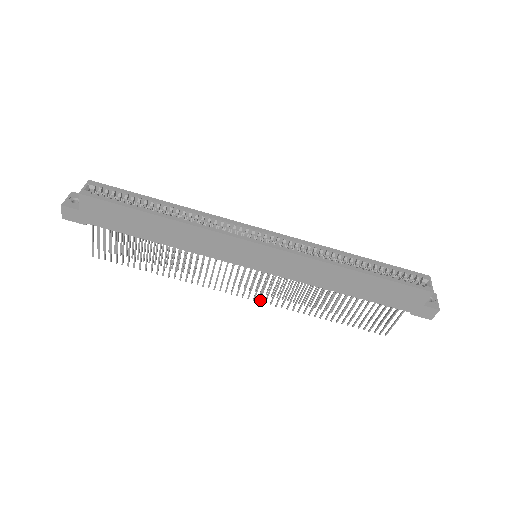
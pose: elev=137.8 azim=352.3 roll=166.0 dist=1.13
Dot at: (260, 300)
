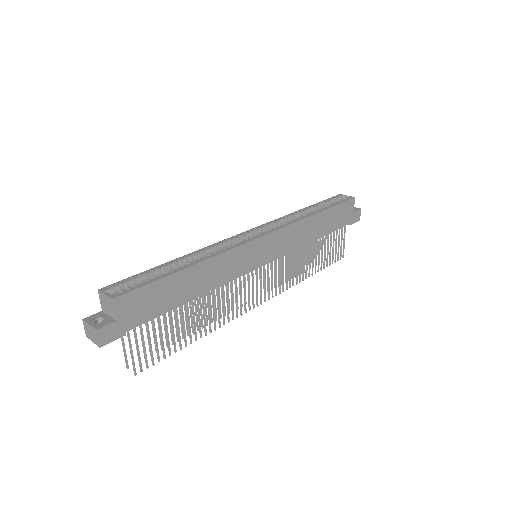
Dot at: occluded
